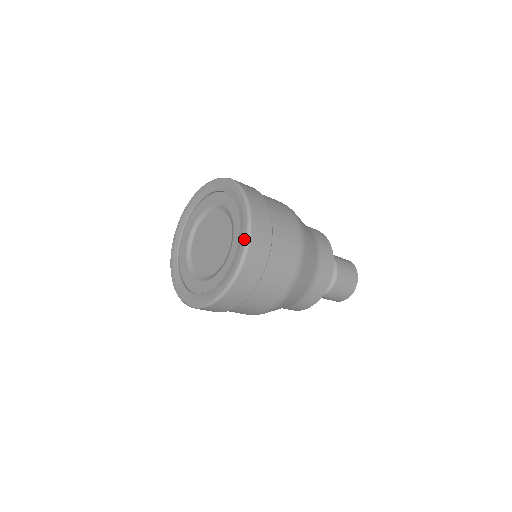
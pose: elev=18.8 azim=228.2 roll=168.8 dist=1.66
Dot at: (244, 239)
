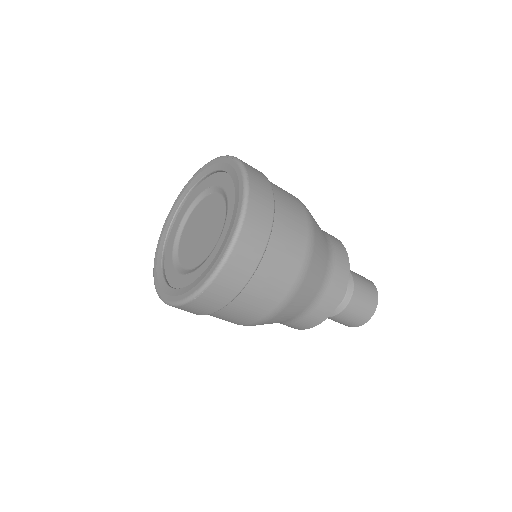
Dot at: (207, 277)
